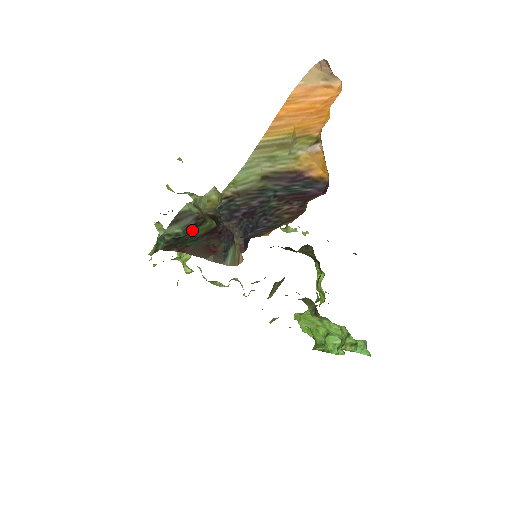
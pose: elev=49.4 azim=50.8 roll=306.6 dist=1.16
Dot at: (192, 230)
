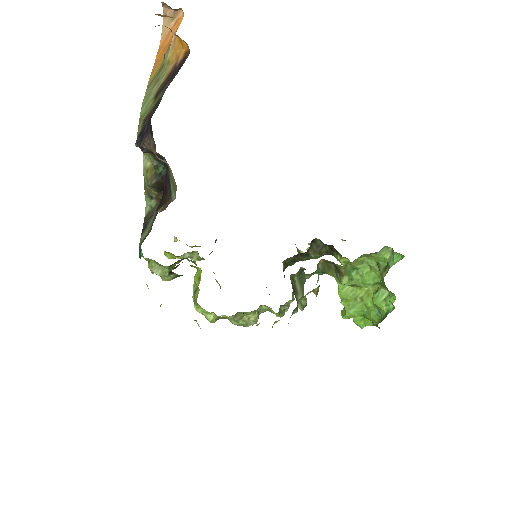
Dot at: (155, 218)
